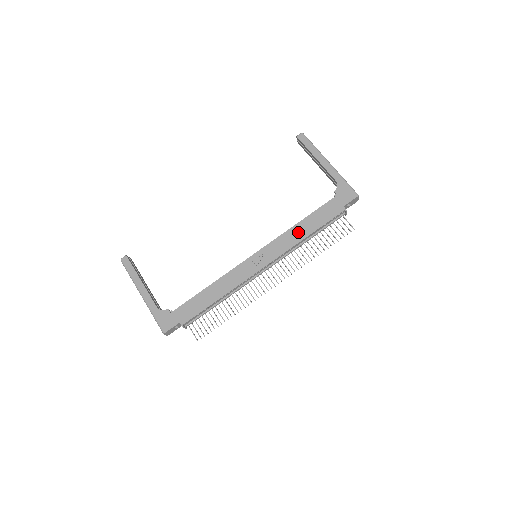
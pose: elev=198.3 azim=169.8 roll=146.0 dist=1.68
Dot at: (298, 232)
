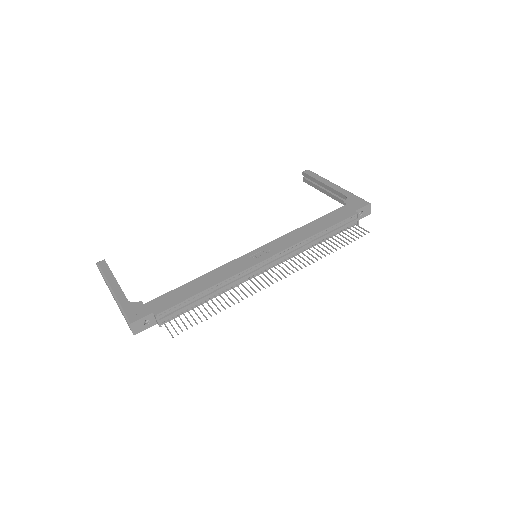
Dot at: (305, 231)
